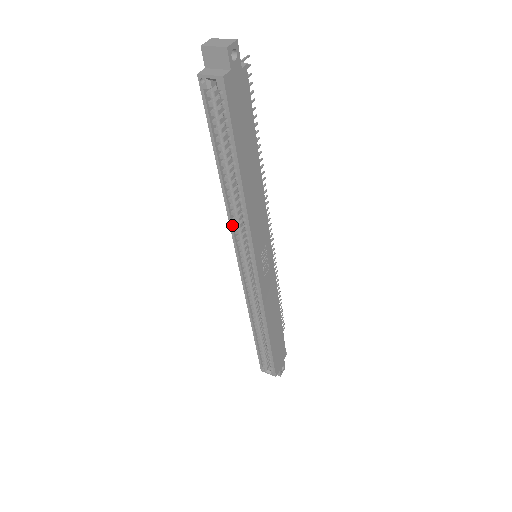
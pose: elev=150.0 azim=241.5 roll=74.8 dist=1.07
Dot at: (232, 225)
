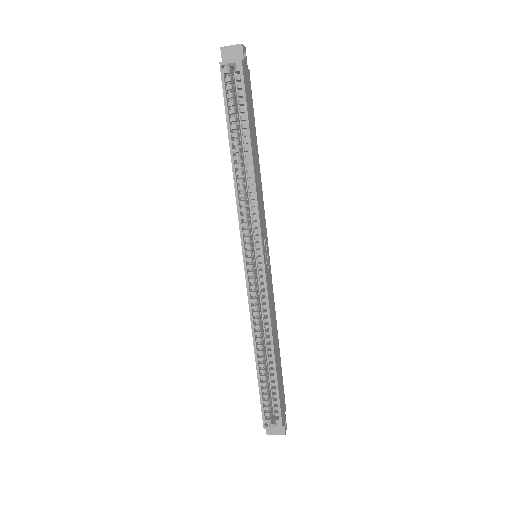
Dot at: (239, 208)
